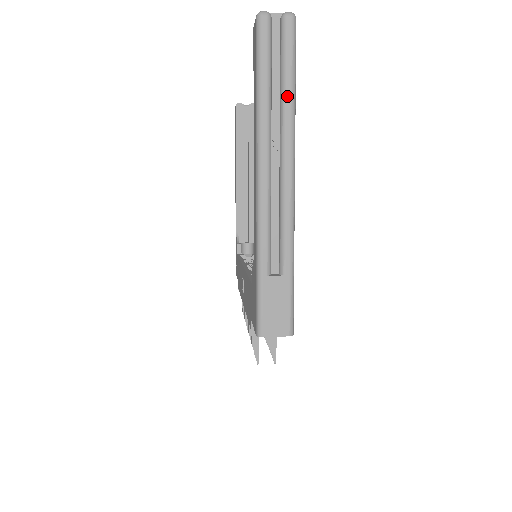
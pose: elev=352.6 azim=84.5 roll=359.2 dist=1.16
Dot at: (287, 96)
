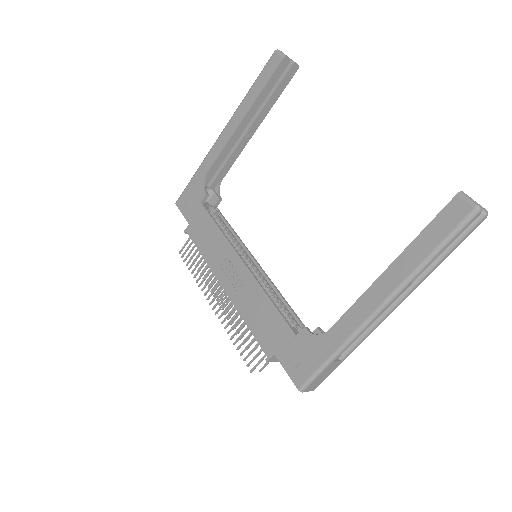
Dot at: (438, 264)
